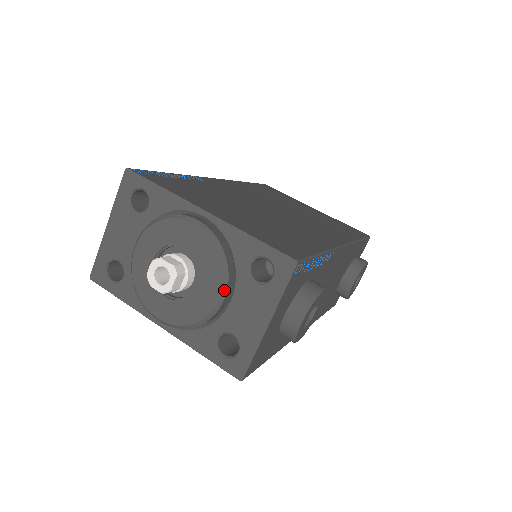
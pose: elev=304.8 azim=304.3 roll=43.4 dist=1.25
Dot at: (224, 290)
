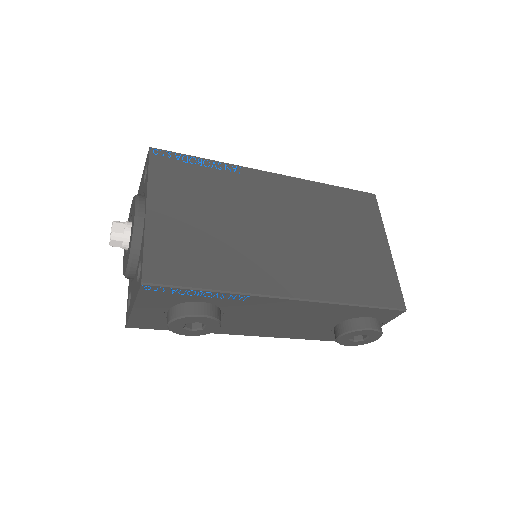
Dot at: (129, 267)
